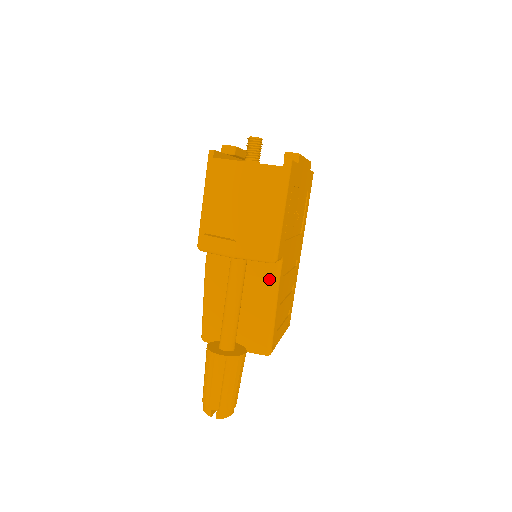
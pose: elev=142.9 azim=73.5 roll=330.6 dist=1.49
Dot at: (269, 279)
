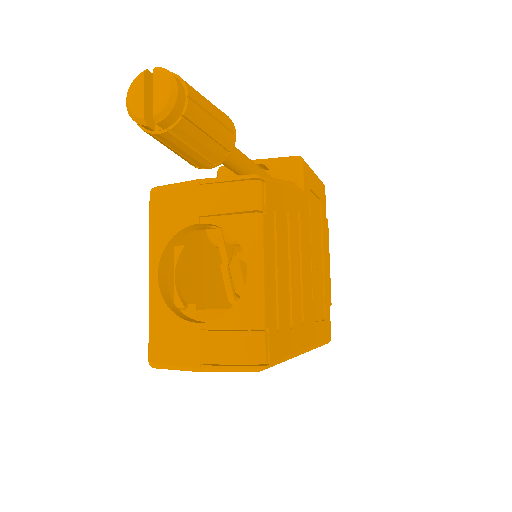
Dot at: occluded
